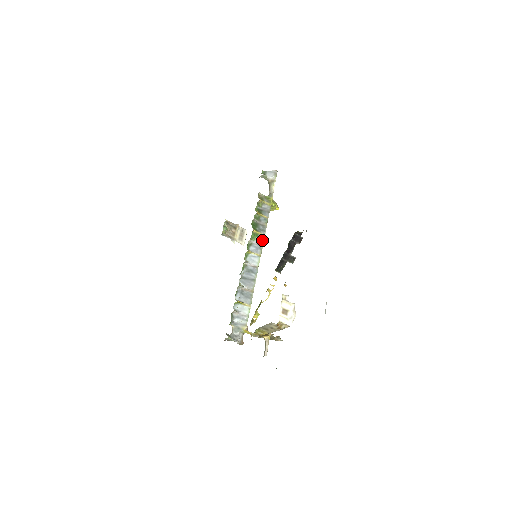
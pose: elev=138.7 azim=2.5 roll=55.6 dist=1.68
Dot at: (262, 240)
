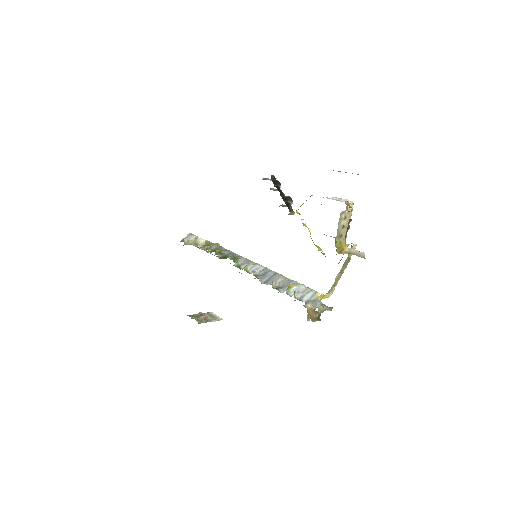
Dot at: (242, 258)
